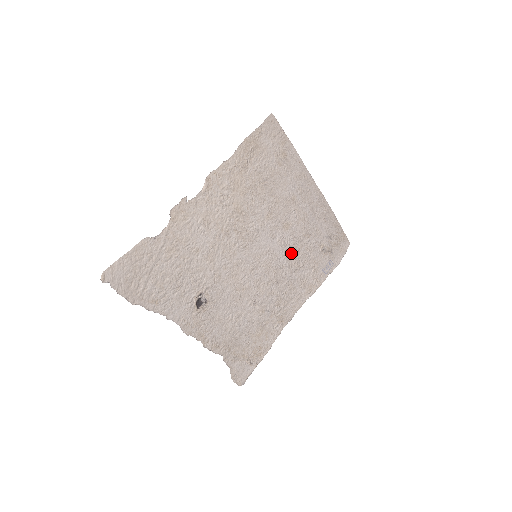
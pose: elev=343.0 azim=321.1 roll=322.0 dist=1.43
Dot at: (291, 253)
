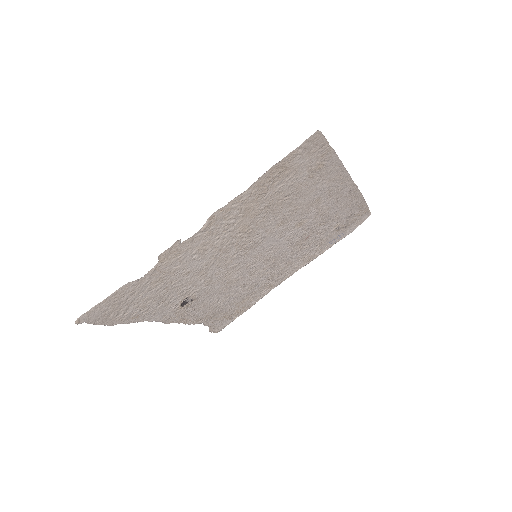
Dot at: (298, 241)
